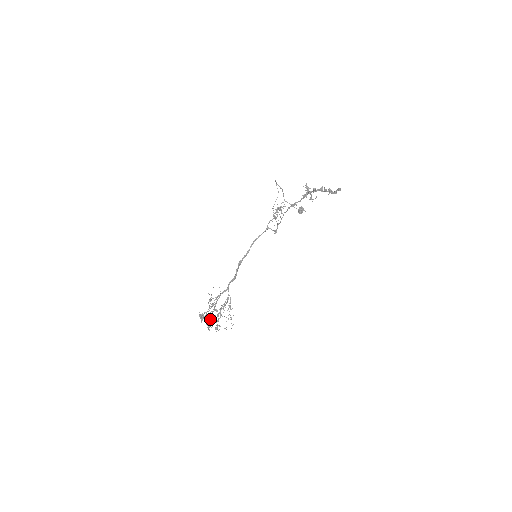
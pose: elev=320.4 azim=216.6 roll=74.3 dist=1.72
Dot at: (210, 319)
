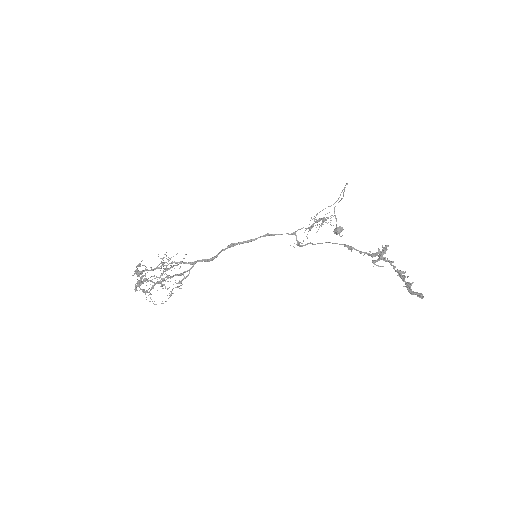
Dot at: occluded
